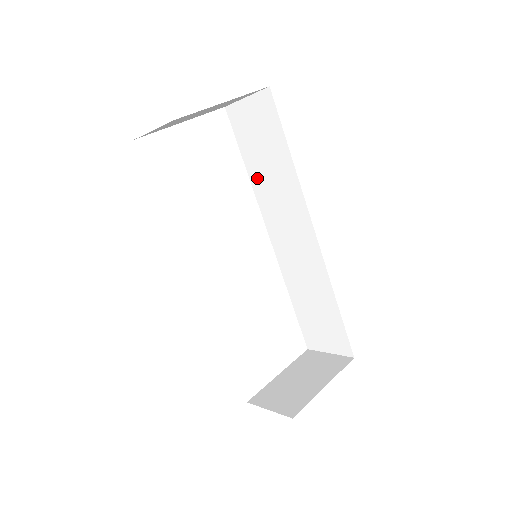
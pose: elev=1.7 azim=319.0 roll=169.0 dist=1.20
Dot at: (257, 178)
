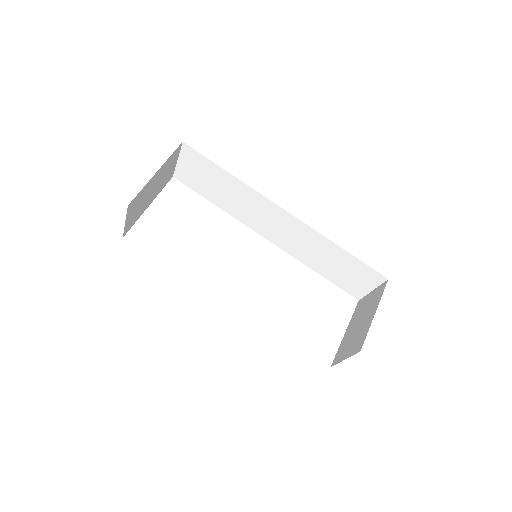
Dot at: (226, 205)
